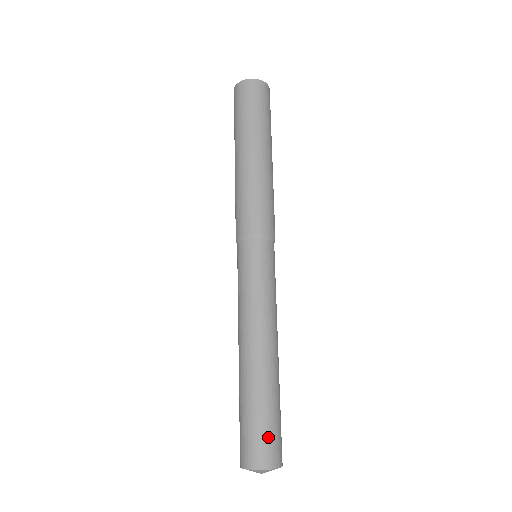
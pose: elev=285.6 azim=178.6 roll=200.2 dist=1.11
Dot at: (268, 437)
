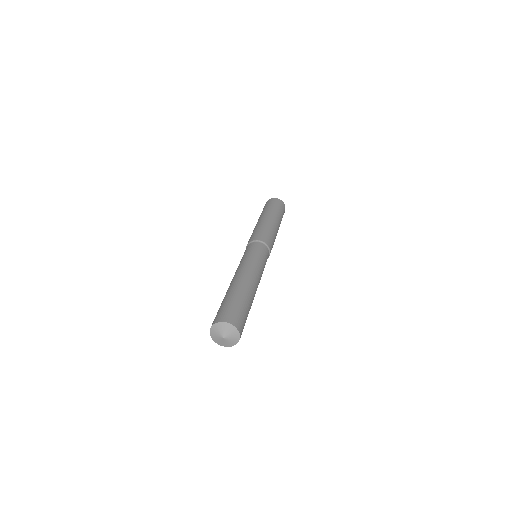
Dot at: (244, 321)
